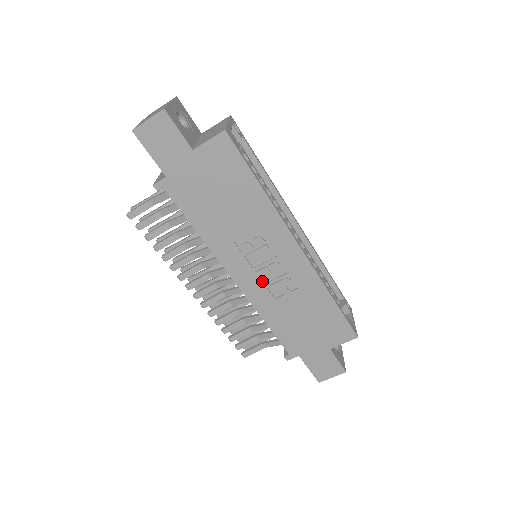
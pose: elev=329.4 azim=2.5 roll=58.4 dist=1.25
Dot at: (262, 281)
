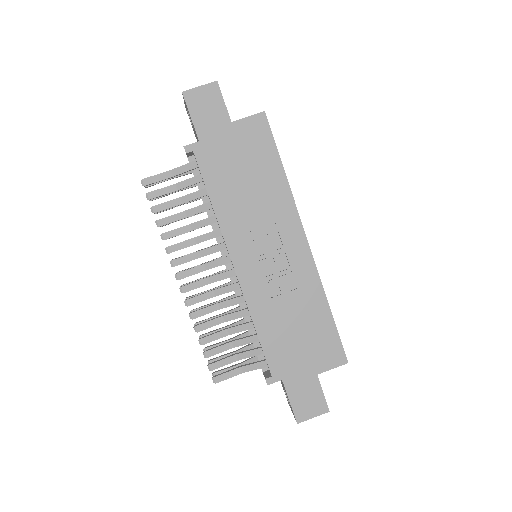
Dot at: (262, 273)
